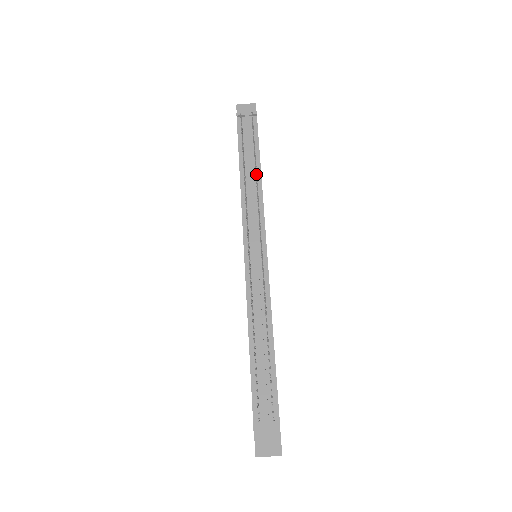
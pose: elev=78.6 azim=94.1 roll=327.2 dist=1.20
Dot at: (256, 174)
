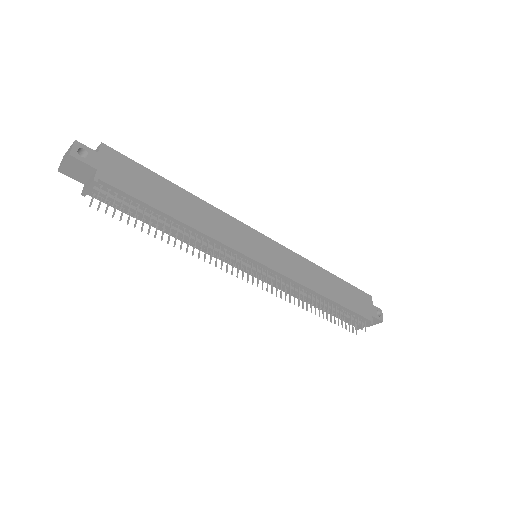
Dot at: (183, 234)
